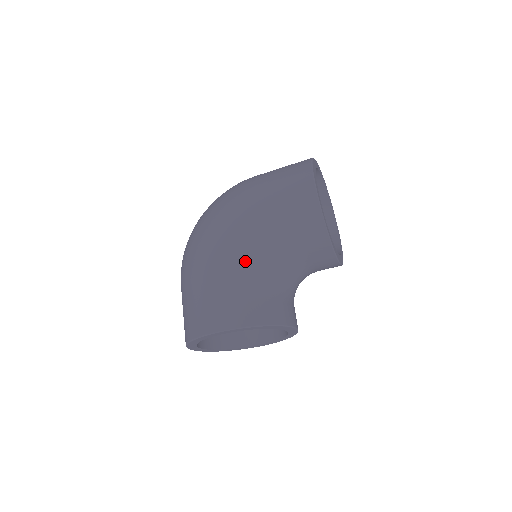
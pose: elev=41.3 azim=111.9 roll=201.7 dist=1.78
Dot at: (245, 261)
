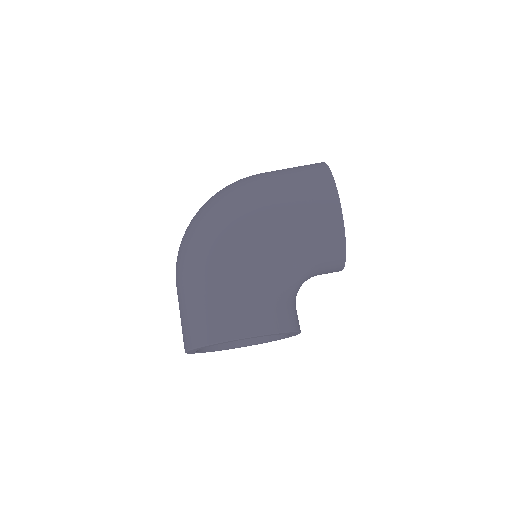
Dot at: (263, 265)
